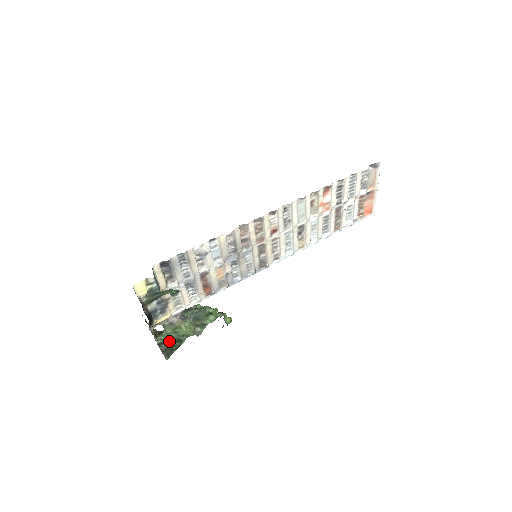
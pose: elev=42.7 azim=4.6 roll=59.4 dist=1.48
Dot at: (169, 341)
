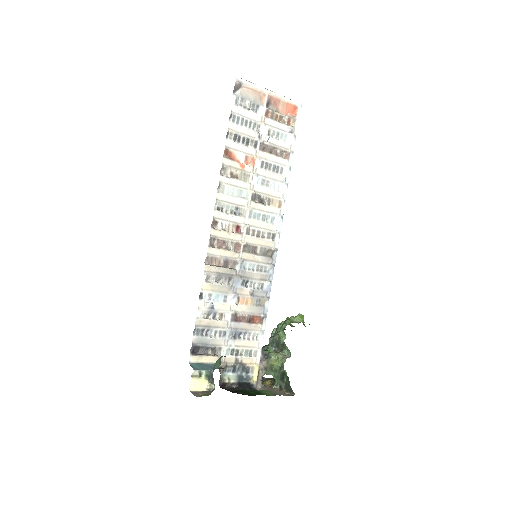
Dot at: (281, 380)
